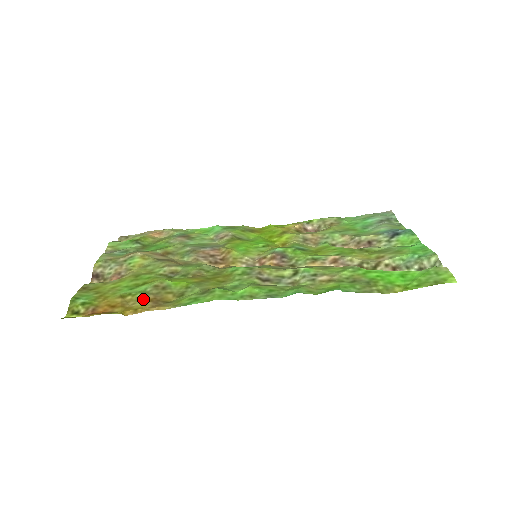
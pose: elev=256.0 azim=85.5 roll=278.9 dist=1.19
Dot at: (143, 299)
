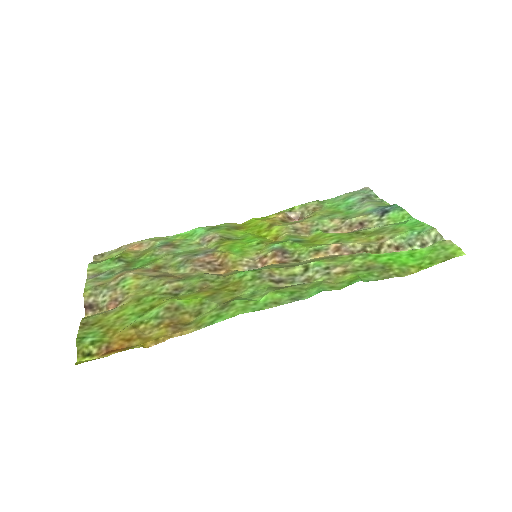
Dot at: (159, 325)
